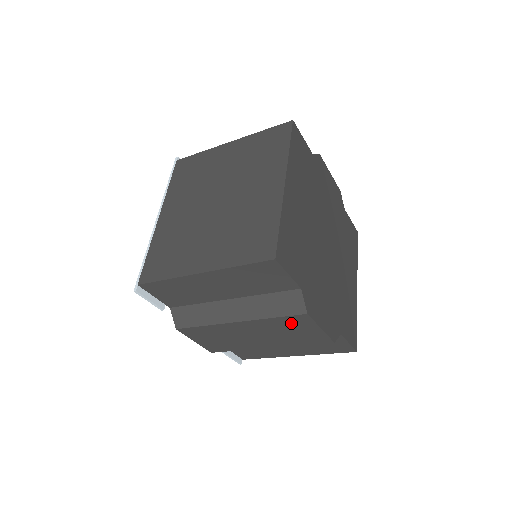
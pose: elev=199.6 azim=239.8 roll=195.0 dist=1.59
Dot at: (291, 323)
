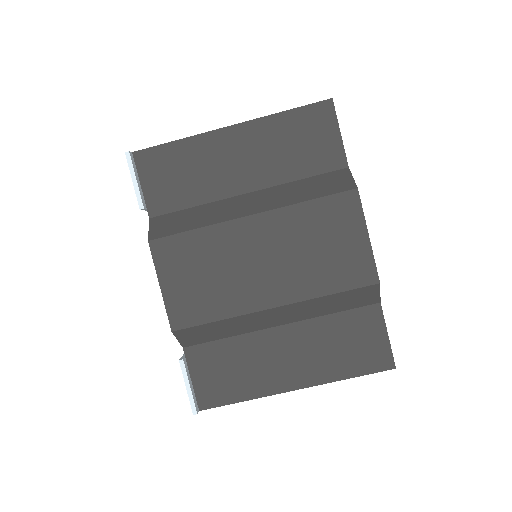
Dot at: (329, 217)
